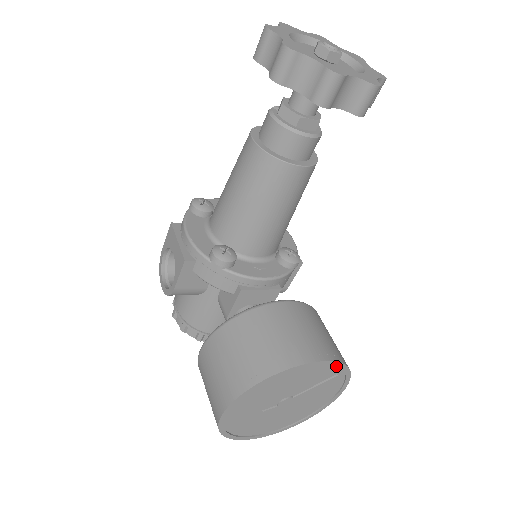
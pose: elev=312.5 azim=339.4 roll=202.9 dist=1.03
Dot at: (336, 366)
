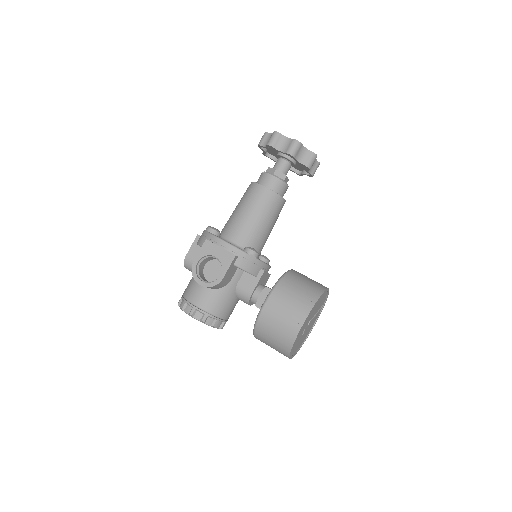
Dot at: (326, 297)
